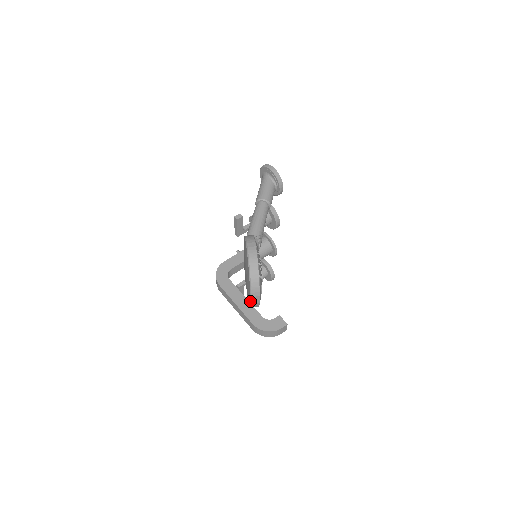
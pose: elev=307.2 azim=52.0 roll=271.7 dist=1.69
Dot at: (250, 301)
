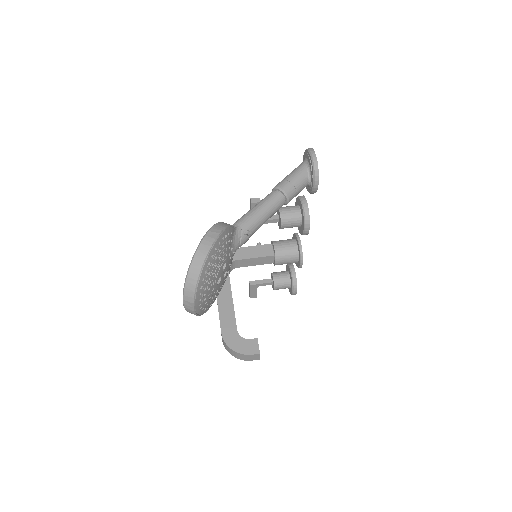
Dot at: (183, 304)
